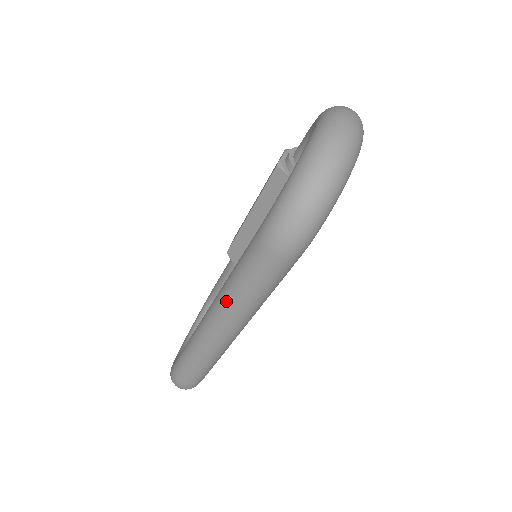
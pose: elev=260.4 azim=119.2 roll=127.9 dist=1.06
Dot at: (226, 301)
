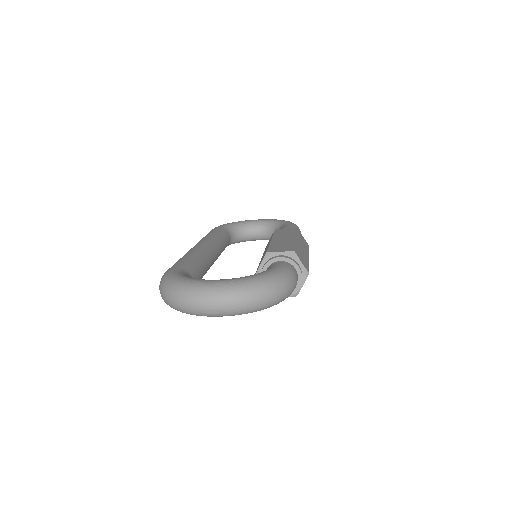
Dot at: occluded
